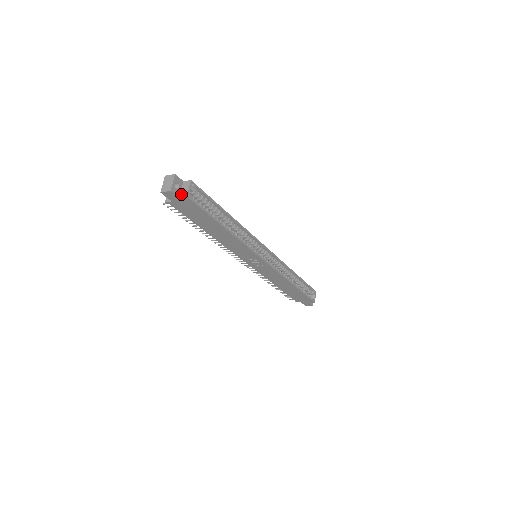
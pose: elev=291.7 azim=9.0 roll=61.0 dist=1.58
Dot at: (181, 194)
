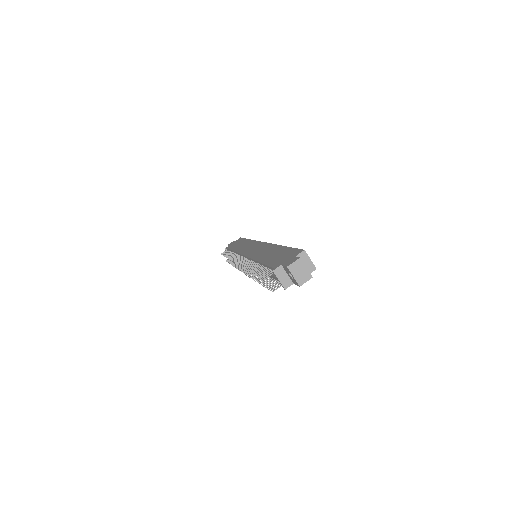
Dot at: occluded
